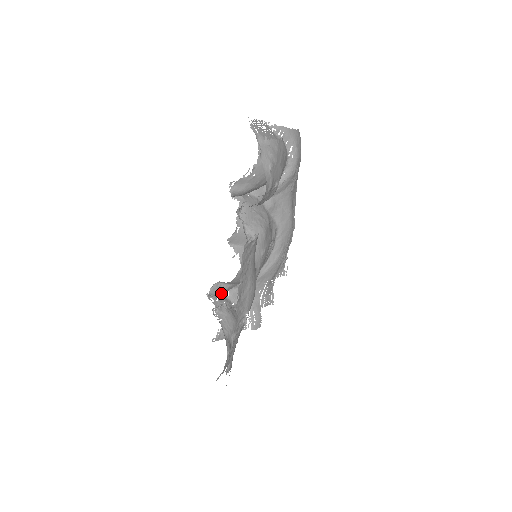
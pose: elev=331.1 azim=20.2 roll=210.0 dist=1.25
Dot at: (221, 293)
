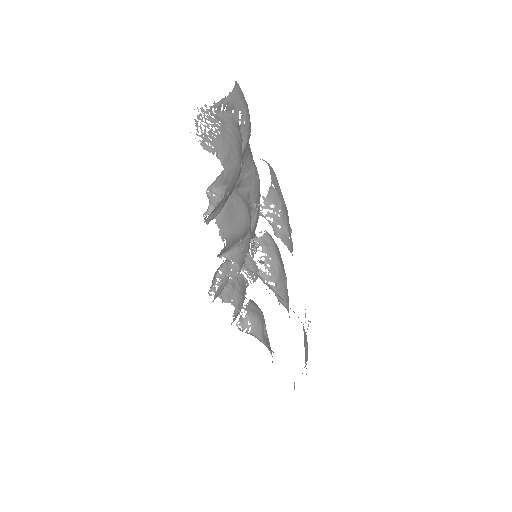
Dot at: occluded
